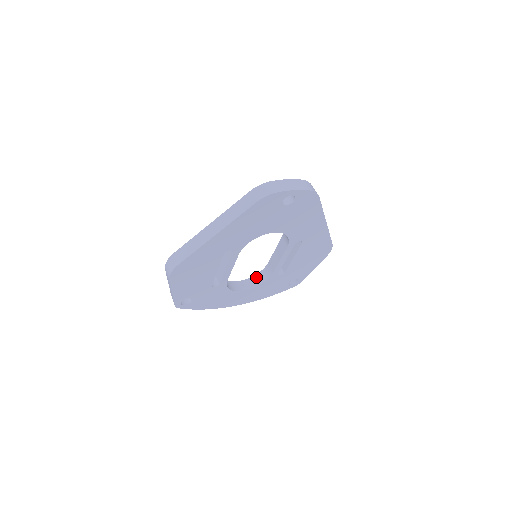
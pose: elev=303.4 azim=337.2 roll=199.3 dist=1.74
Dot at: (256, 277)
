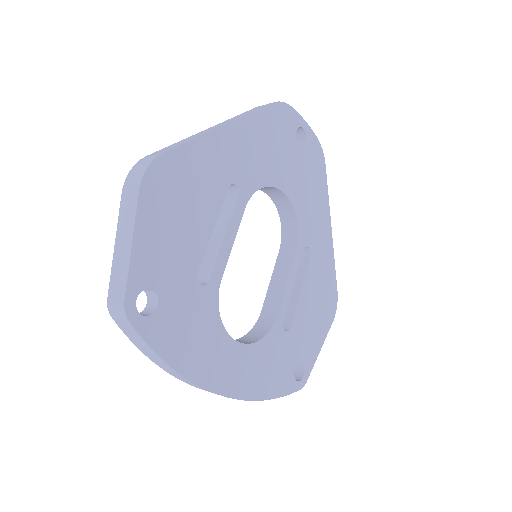
Dot at: (247, 336)
